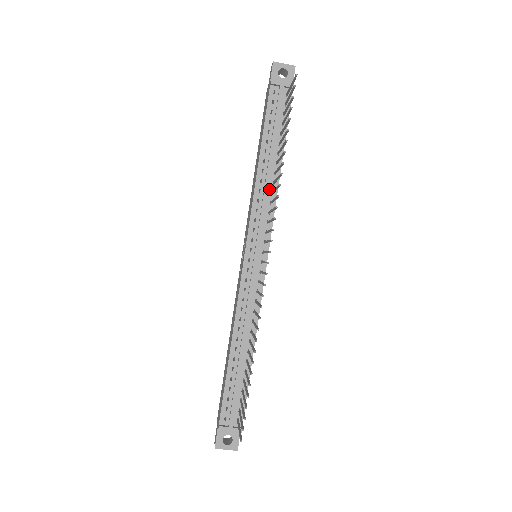
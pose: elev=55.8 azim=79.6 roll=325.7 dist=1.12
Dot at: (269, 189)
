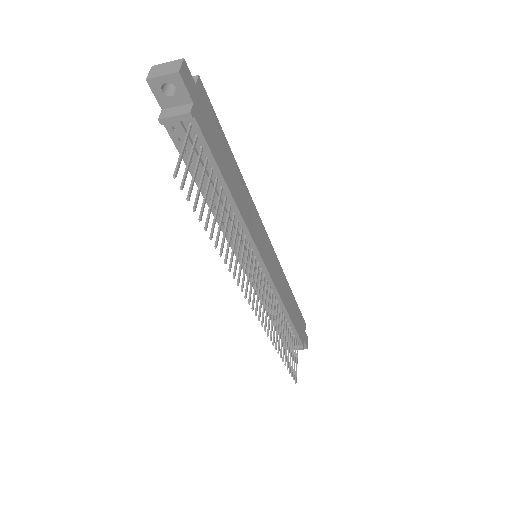
Dot at: occluded
